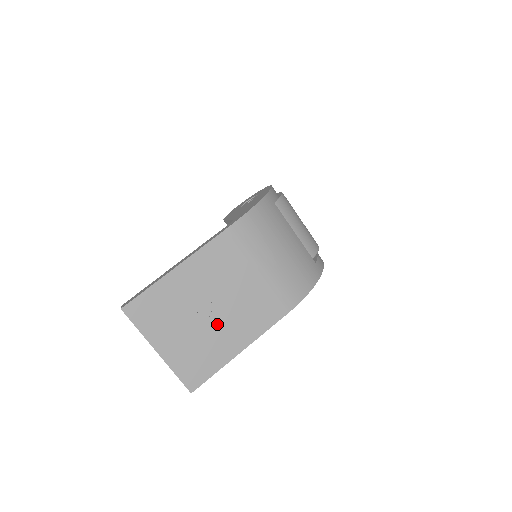
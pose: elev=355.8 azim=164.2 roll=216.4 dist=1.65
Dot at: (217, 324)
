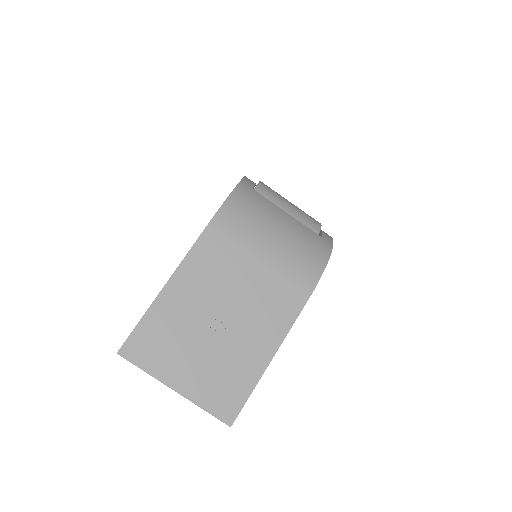
Dot at: (233, 336)
